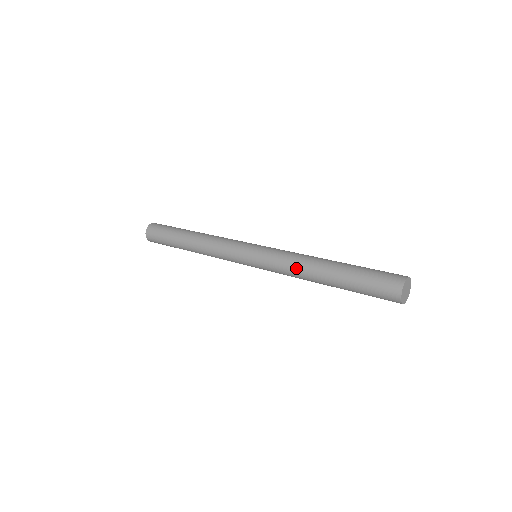
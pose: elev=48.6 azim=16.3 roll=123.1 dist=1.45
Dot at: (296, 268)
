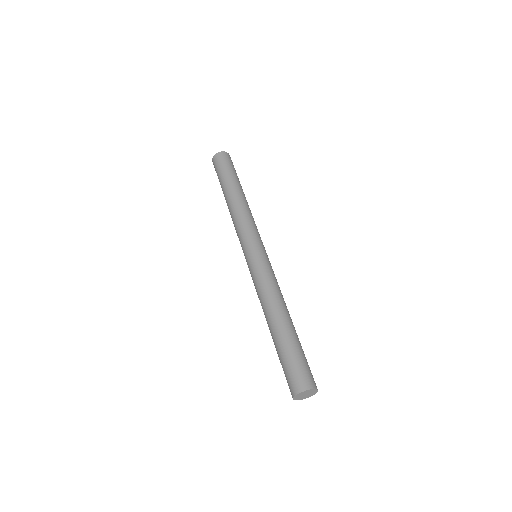
Dot at: occluded
